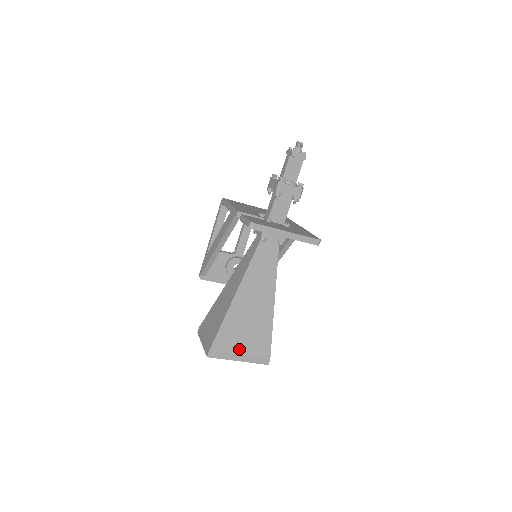
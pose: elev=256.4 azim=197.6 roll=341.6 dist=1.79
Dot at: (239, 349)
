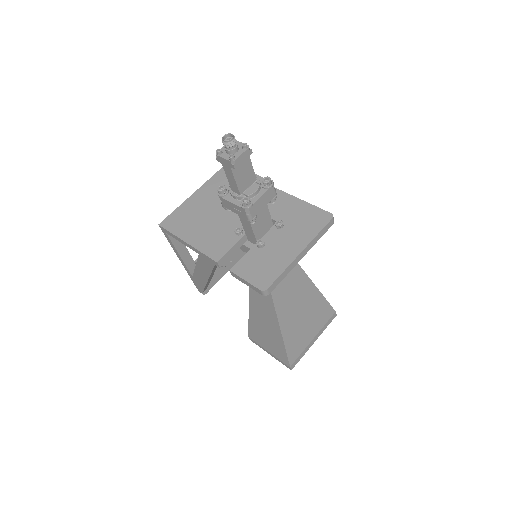
Dot at: (310, 337)
